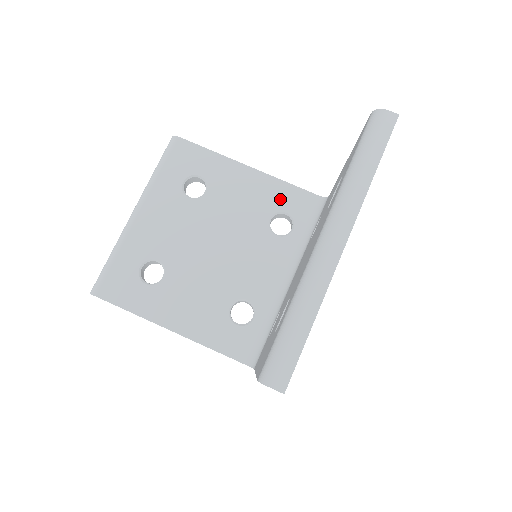
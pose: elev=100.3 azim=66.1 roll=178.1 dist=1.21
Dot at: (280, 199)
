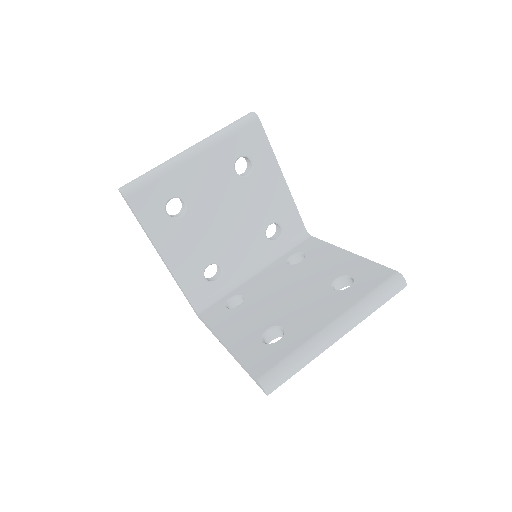
Dot at: (285, 215)
